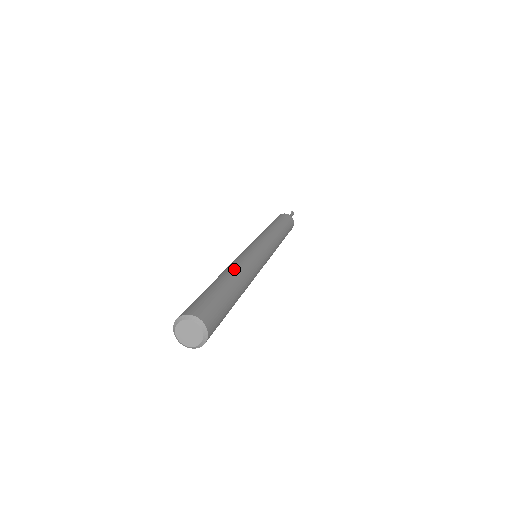
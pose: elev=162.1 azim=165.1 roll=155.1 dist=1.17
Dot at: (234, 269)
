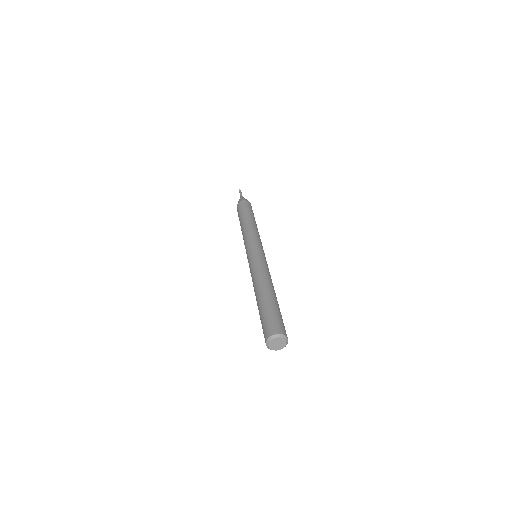
Dot at: (268, 282)
